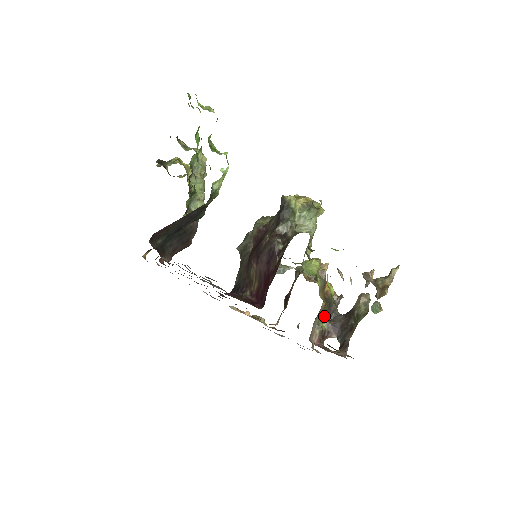
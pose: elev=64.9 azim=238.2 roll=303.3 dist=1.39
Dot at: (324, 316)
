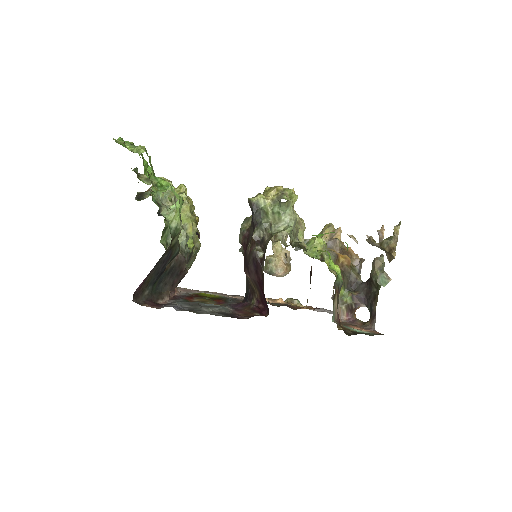
Dot at: (346, 289)
